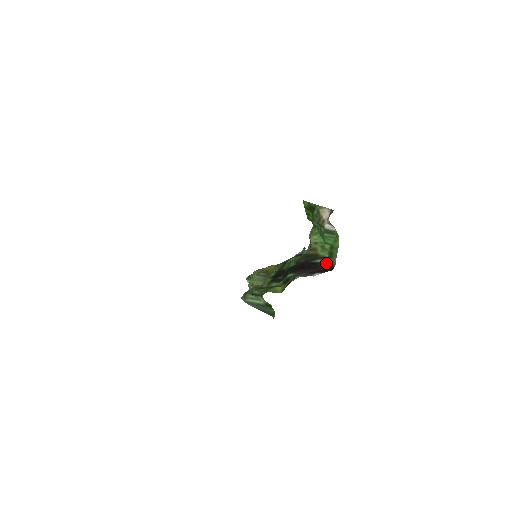
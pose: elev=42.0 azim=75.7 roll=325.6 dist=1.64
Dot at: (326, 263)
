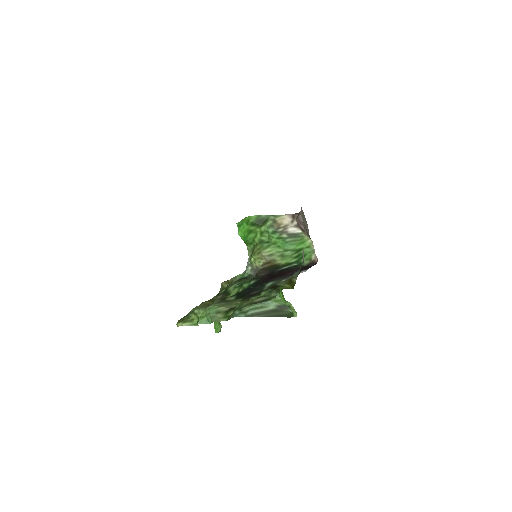
Dot at: (298, 265)
